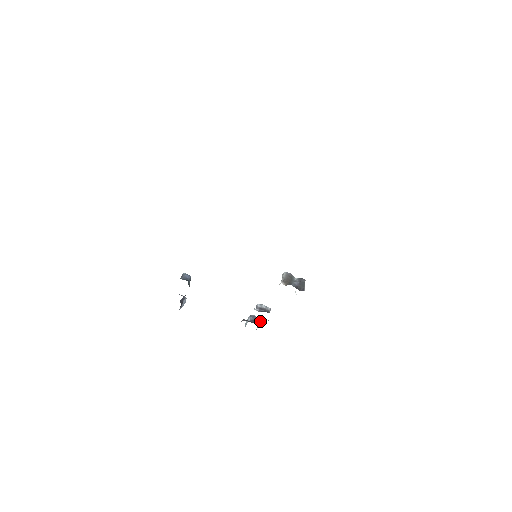
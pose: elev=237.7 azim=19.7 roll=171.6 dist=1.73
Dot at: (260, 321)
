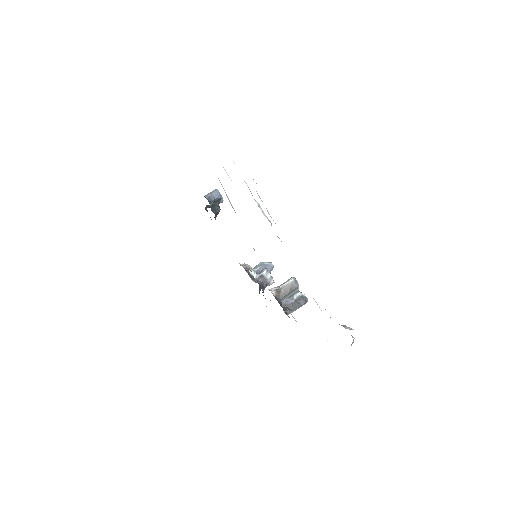
Dot at: occluded
